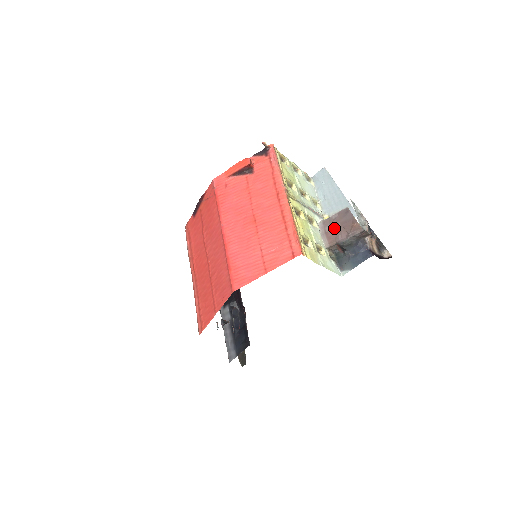
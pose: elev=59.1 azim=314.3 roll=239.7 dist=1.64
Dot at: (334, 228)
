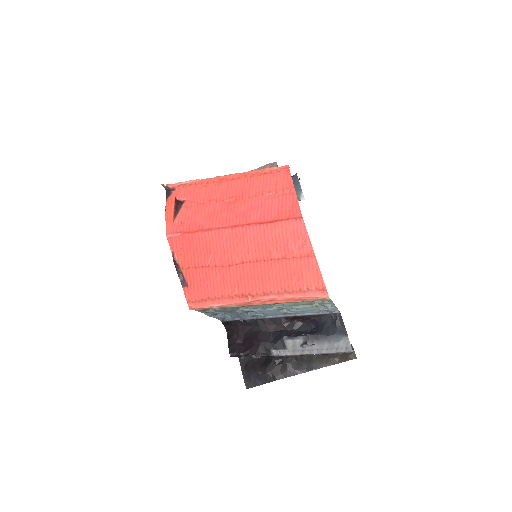
Dot at: occluded
